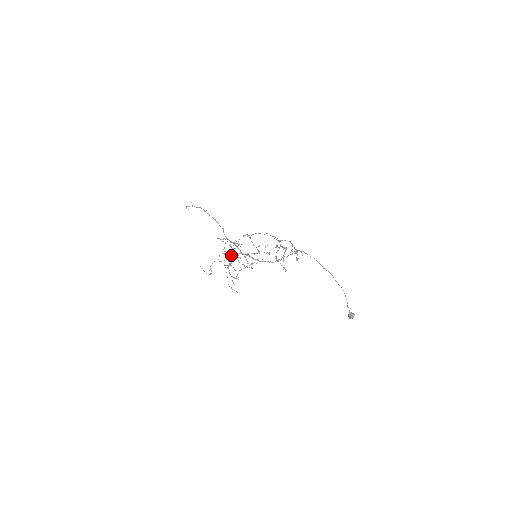
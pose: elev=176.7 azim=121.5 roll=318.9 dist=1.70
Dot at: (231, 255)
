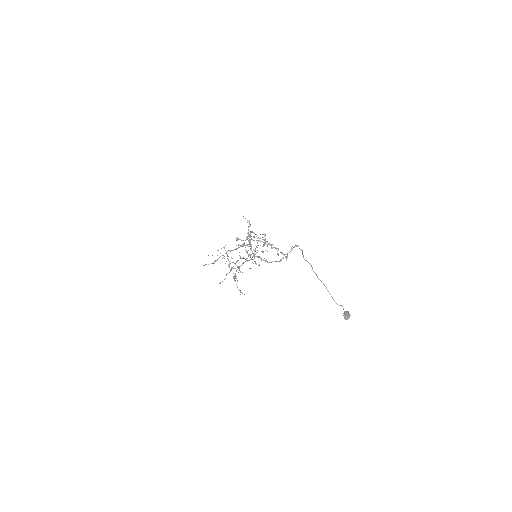
Dot at: occluded
